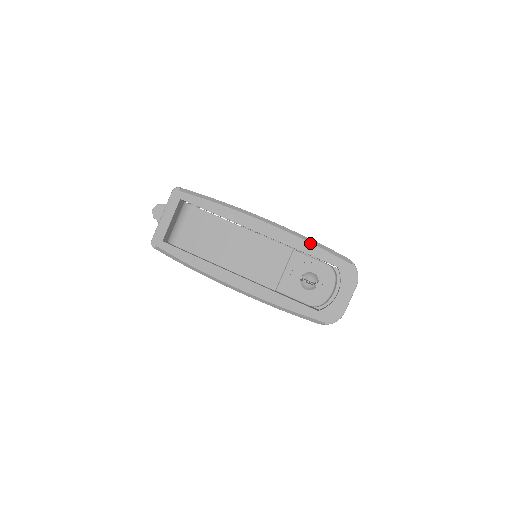
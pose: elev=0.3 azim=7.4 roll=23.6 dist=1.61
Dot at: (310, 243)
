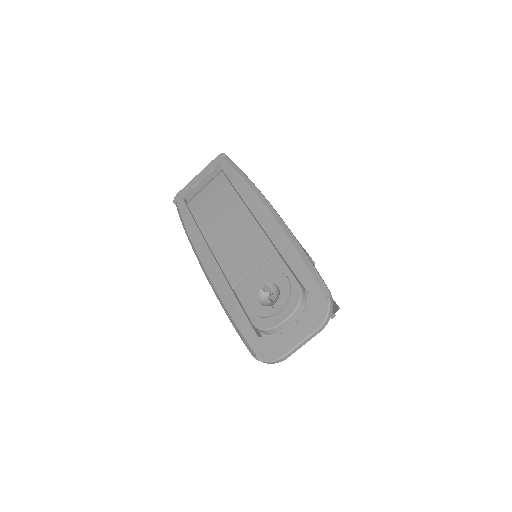
Dot at: (297, 251)
